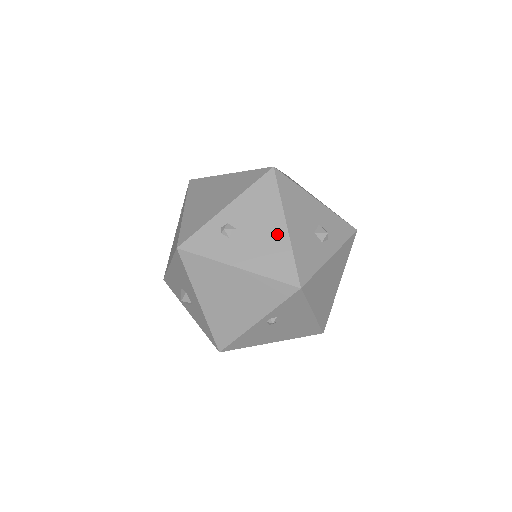
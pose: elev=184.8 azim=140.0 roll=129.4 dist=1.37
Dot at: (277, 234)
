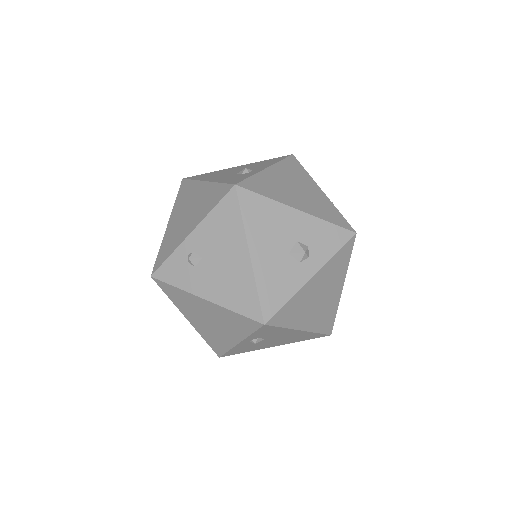
Dot at: (240, 264)
